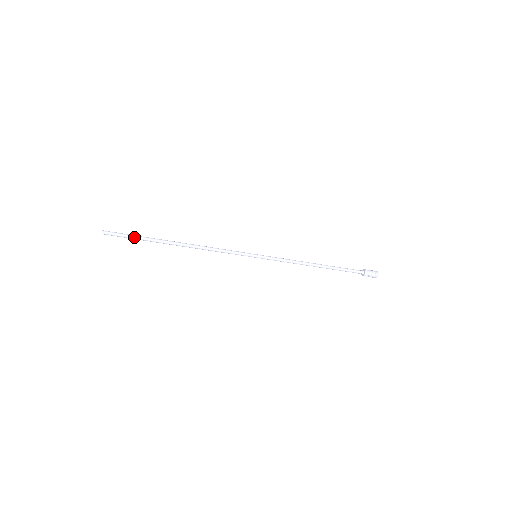
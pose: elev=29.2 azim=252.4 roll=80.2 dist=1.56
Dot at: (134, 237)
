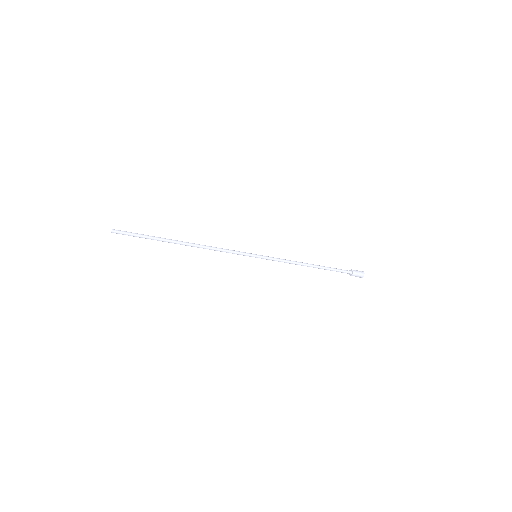
Dot at: (143, 237)
